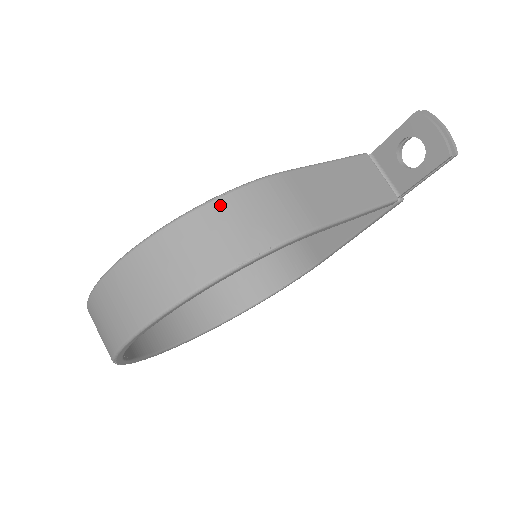
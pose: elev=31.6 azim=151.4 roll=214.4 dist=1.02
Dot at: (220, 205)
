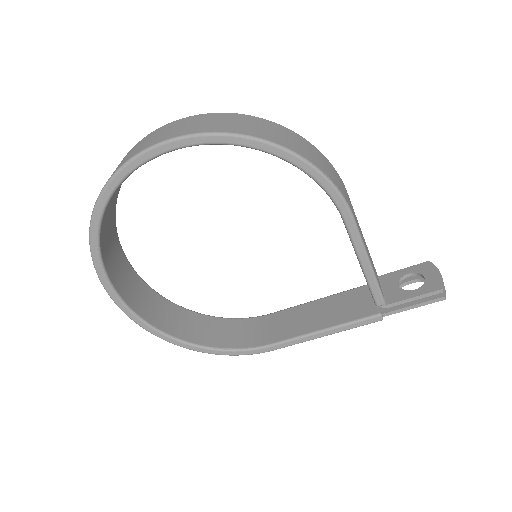
Dot at: (311, 145)
